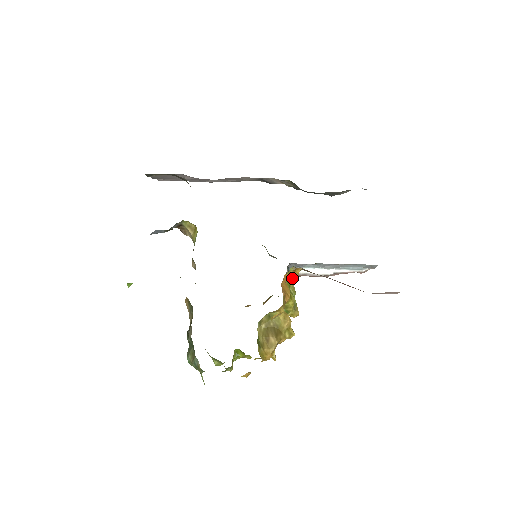
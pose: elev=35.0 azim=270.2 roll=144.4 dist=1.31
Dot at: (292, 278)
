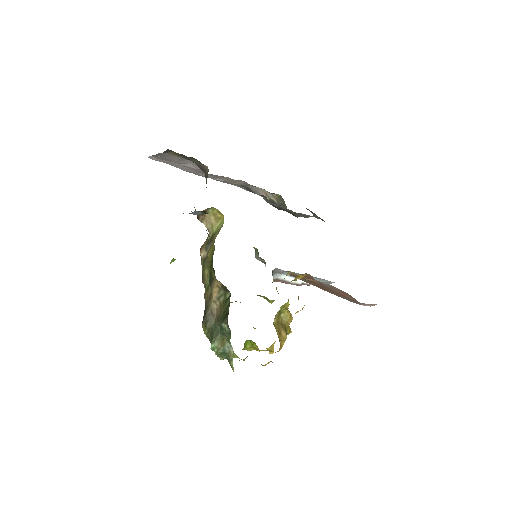
Dot at: (272, 282)
